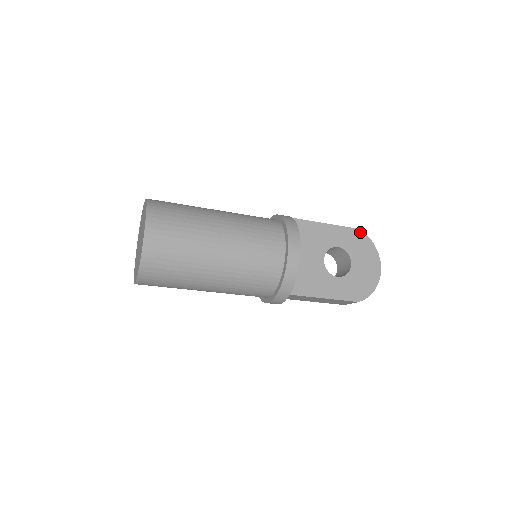
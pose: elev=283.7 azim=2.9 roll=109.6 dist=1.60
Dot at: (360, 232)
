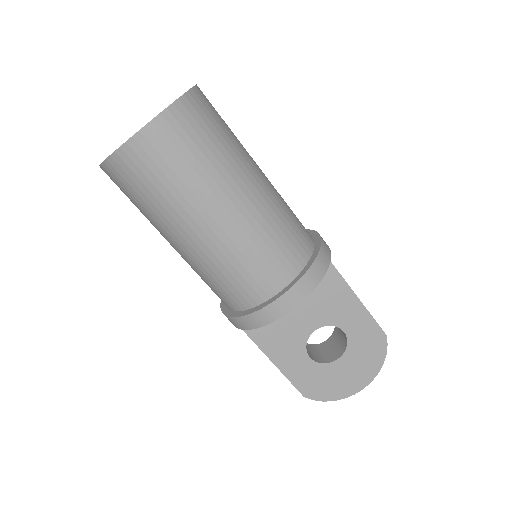
Dot at: (384, 339)
